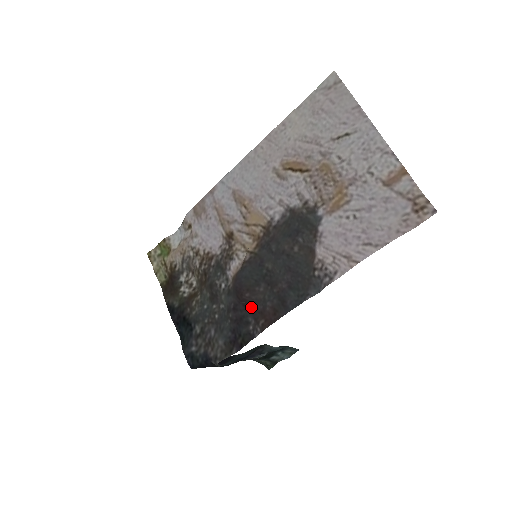
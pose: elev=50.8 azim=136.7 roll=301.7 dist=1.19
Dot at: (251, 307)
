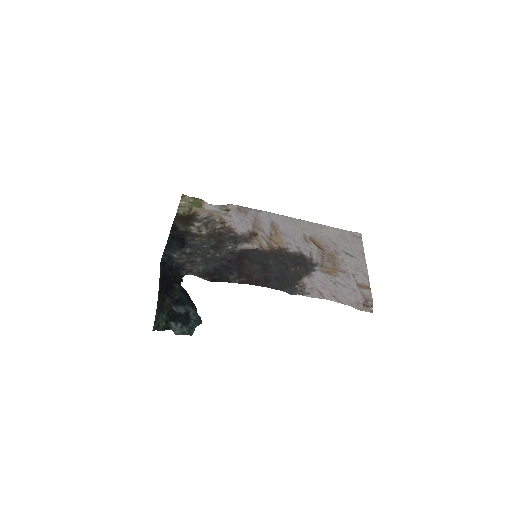
Dot at: (242, 269)
